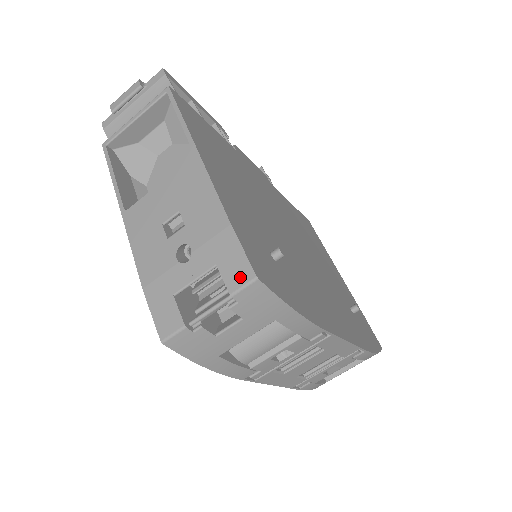
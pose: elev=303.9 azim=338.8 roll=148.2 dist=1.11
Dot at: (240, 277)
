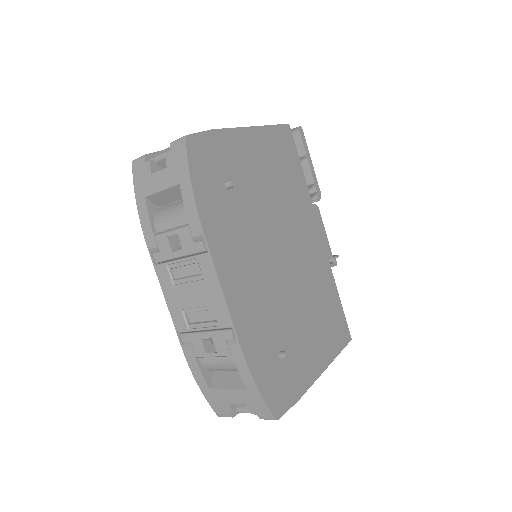
Dot at: occluded
